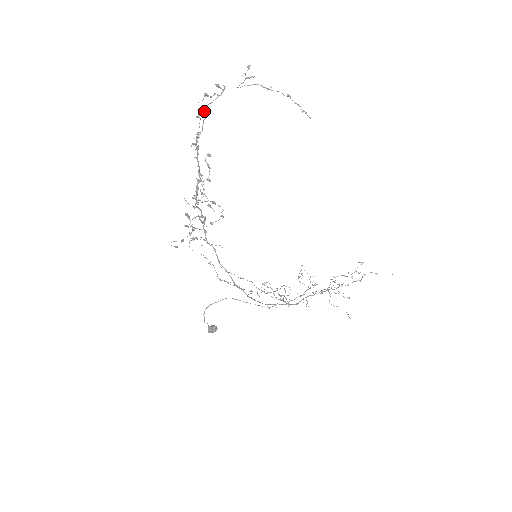
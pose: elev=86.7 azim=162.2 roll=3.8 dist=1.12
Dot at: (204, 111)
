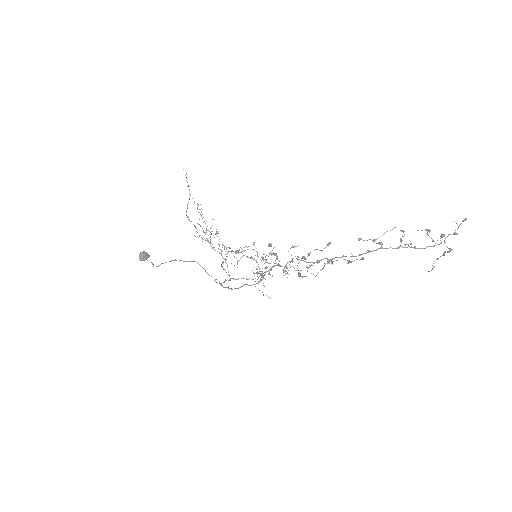
Dot at: (413, 247)
